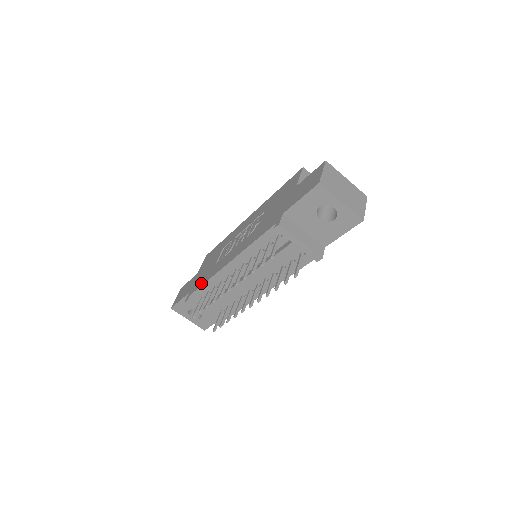
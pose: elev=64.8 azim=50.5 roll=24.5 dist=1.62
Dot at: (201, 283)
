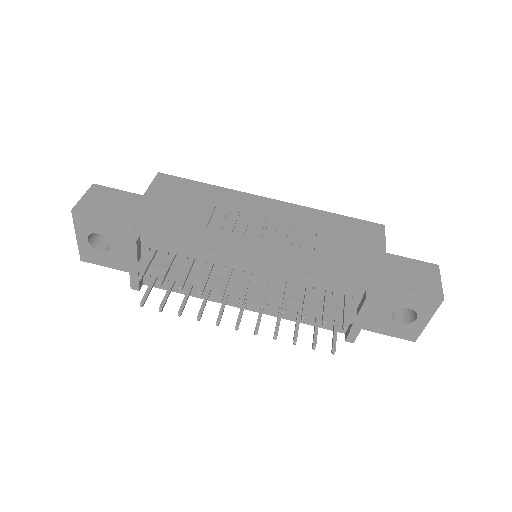
Dot at: (176, 237)
